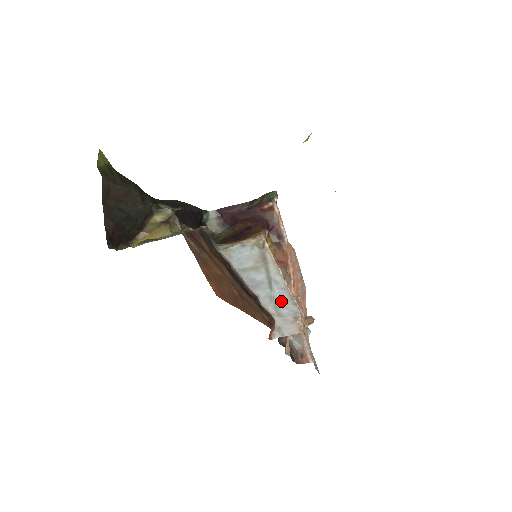
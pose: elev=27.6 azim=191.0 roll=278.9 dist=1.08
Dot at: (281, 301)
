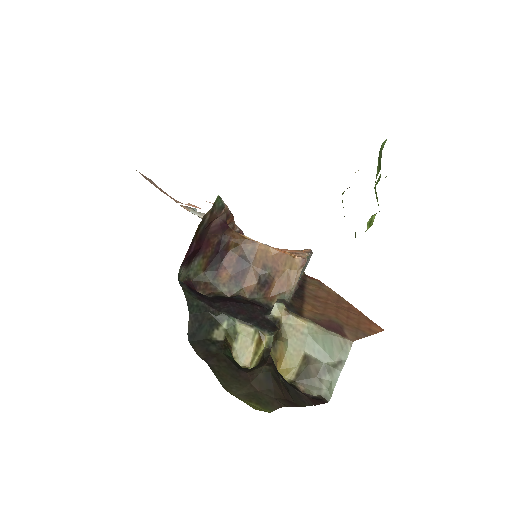
Dot at: occluded
